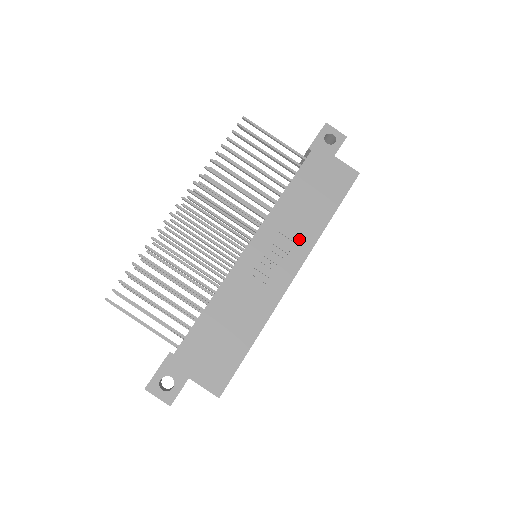
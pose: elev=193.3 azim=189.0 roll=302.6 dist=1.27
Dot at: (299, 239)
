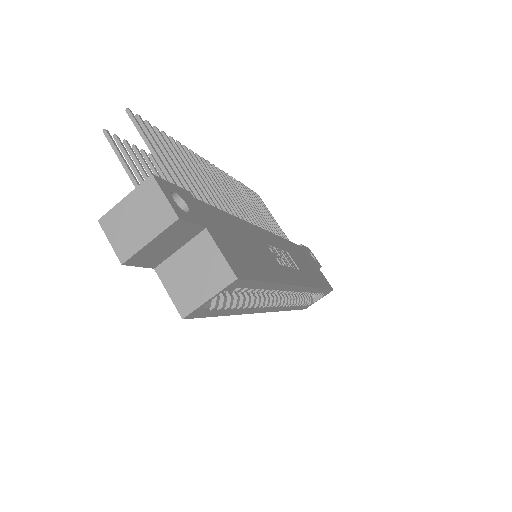
Dot at: (302, 272)
